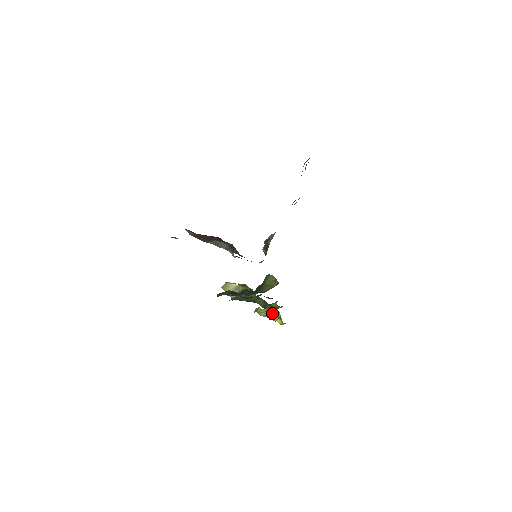
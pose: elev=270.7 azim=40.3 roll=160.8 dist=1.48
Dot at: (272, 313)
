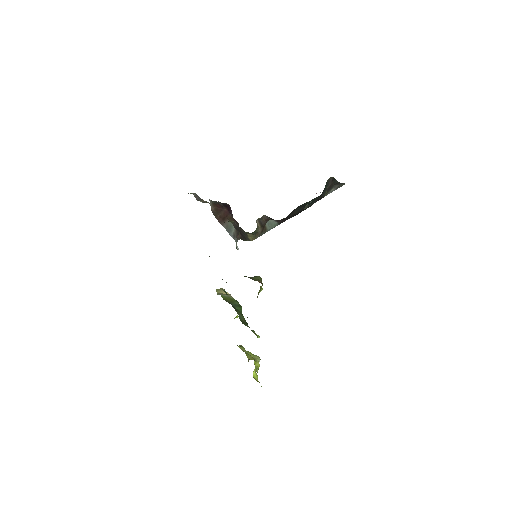
Dot at: (251, 355)
